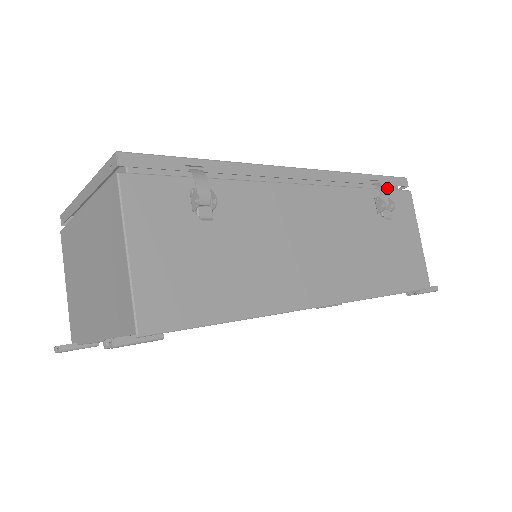
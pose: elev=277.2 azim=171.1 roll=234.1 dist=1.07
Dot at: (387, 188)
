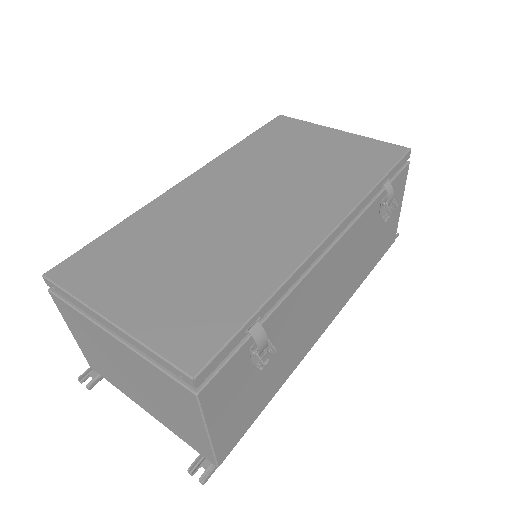
Dot at: occluded
